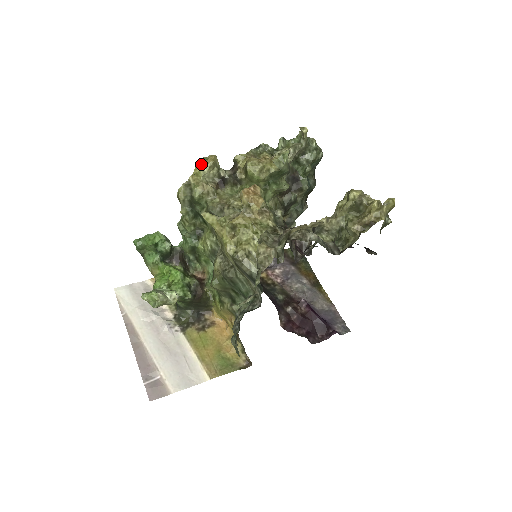
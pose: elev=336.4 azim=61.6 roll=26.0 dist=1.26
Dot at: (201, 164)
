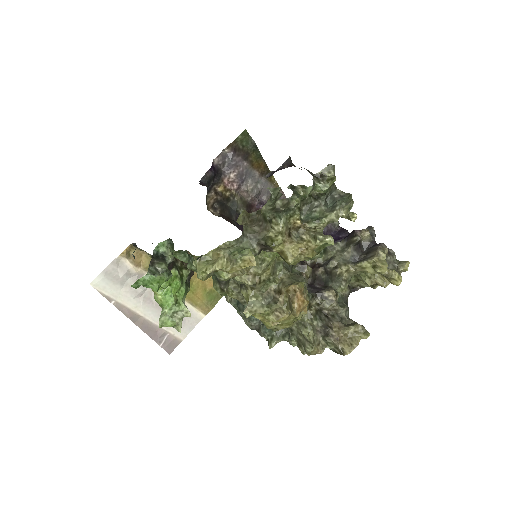
Dot at: (237, 268)
